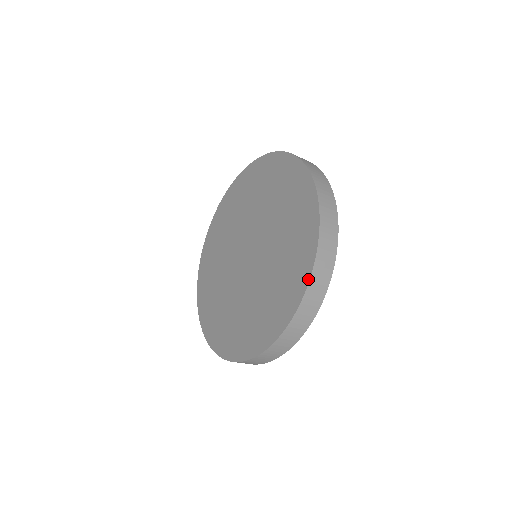
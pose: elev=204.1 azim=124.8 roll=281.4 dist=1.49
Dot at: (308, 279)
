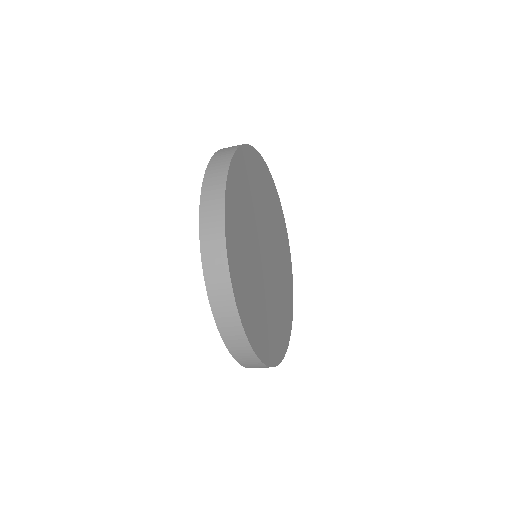
Dot at: (208, 294)
